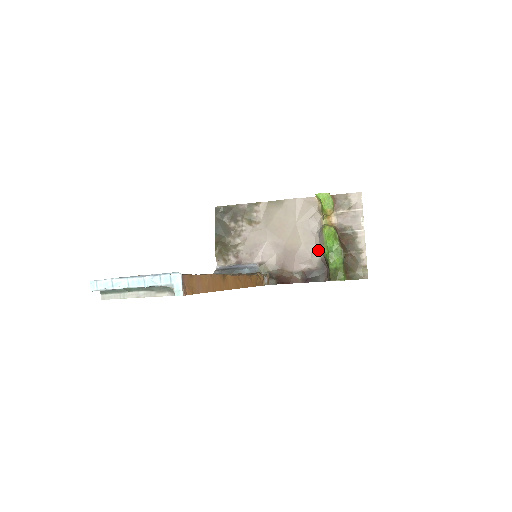
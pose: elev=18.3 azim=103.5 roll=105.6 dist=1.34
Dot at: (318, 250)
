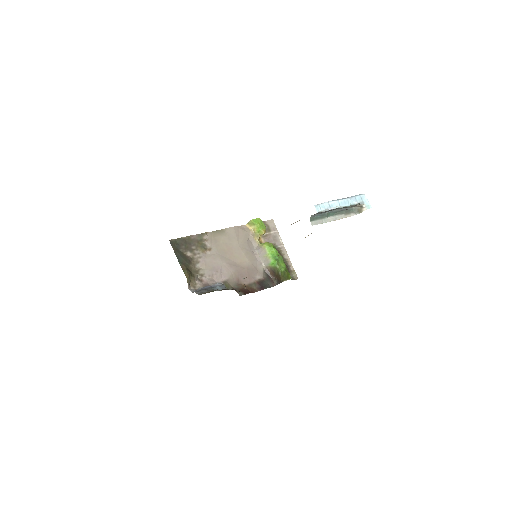
Dot at: (261, 264)
